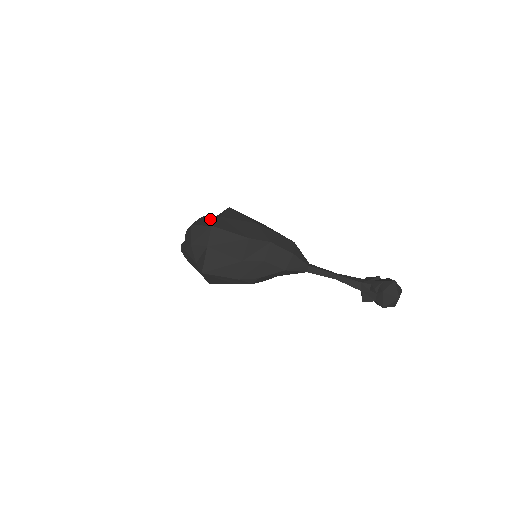
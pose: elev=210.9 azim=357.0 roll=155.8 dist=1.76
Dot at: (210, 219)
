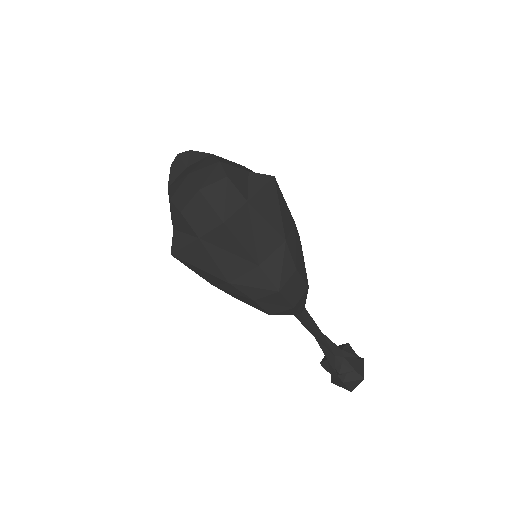
Dot at: (231, 198)
